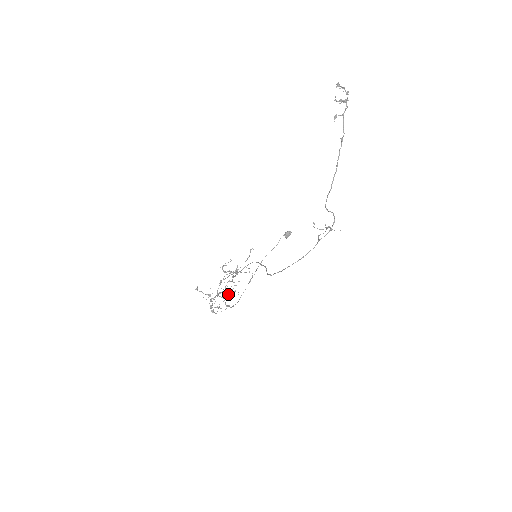
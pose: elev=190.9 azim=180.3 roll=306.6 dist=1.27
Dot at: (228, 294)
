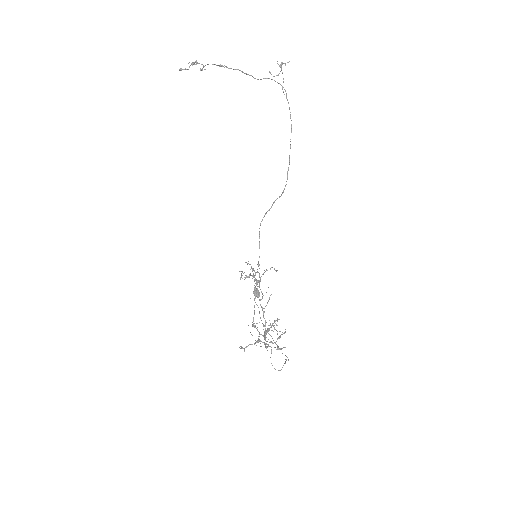
Dot at: (272, 323)
